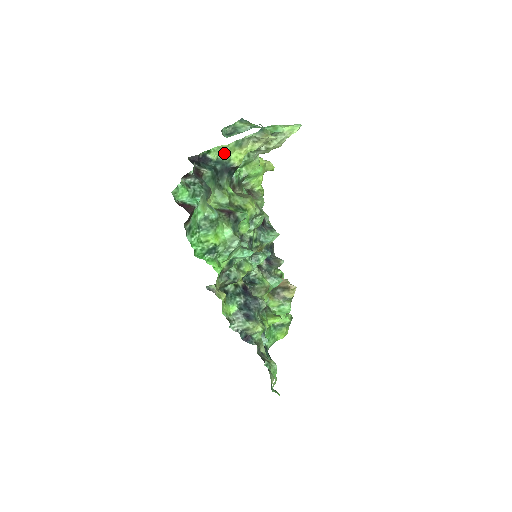
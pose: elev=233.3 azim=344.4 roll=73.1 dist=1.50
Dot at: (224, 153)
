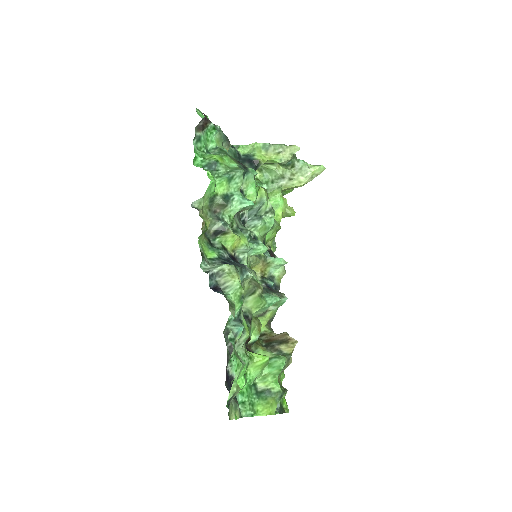
Dot at: (251, 151)
